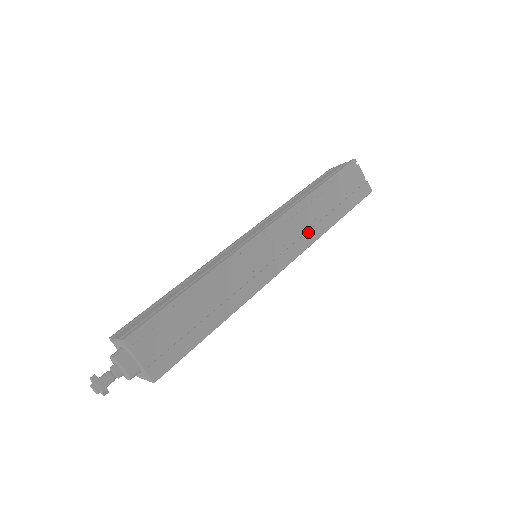
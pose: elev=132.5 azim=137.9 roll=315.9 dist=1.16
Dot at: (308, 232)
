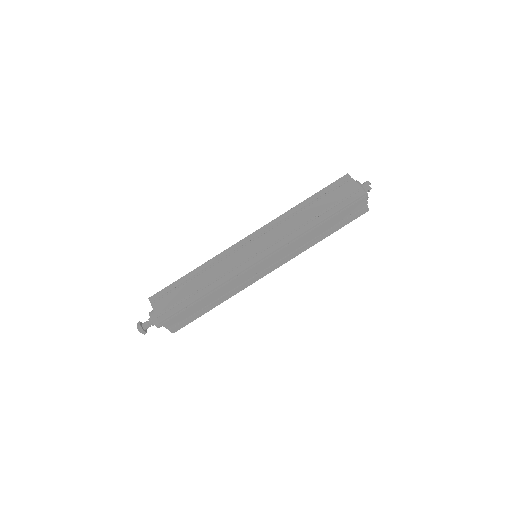
Dot at: (299, 249)
